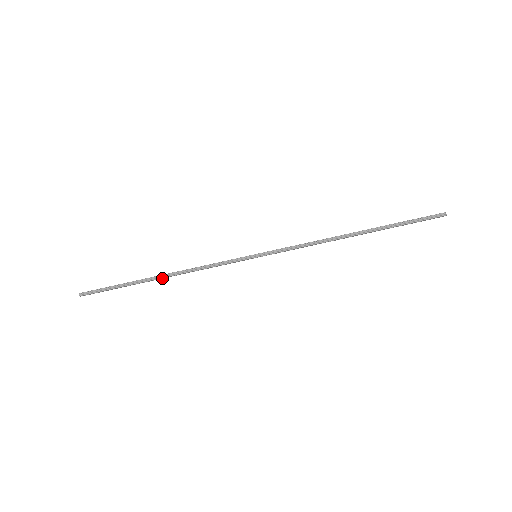
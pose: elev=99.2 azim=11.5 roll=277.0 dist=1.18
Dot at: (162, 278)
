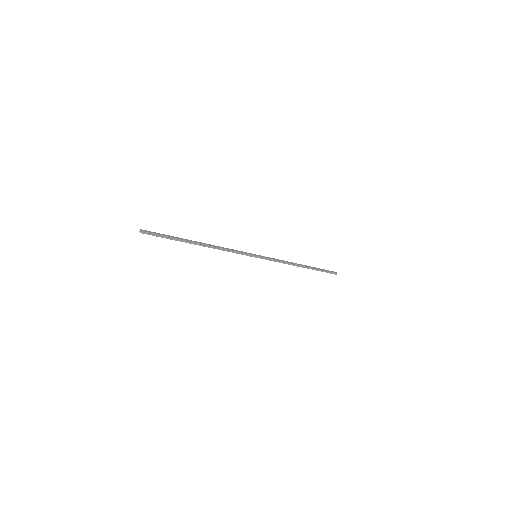
Dot at: (200, 244)
